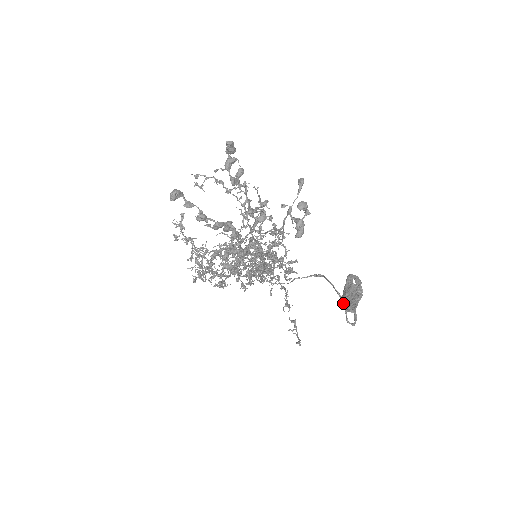
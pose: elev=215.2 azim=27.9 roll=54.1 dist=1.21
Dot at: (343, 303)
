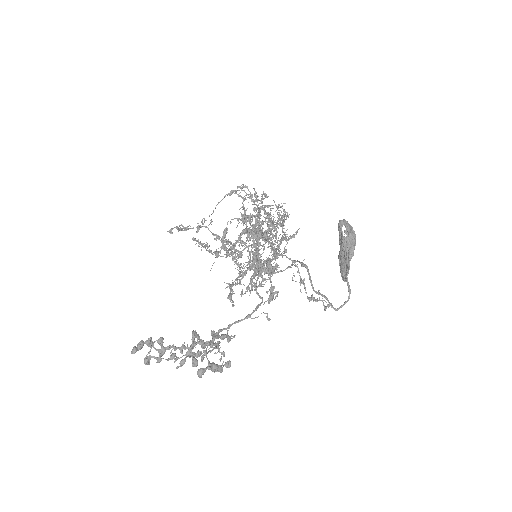
Dot at: (325, 298)
